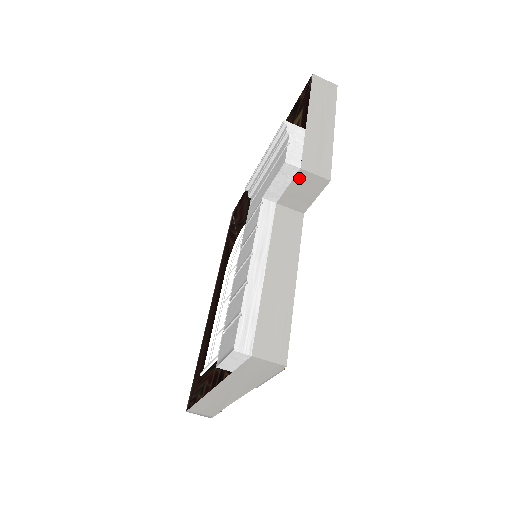
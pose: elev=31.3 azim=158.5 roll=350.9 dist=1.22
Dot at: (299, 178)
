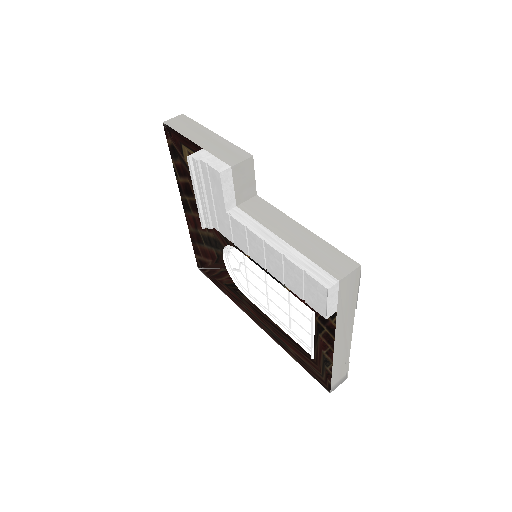
Dot at: (235, 174)
